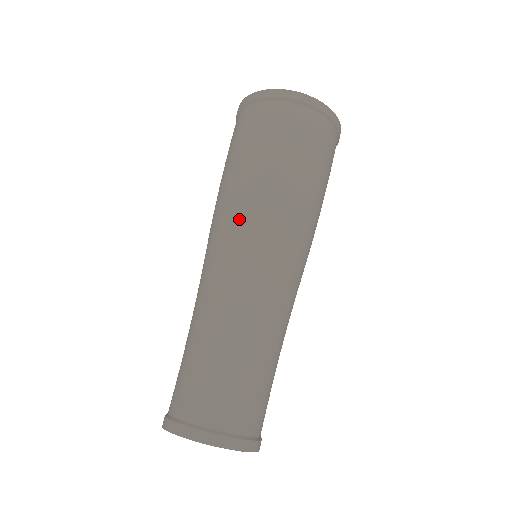
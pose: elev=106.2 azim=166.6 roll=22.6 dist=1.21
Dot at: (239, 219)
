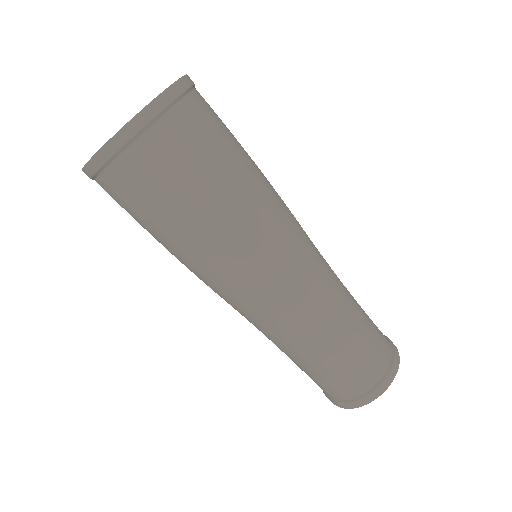
Dot at: (217, 282)
